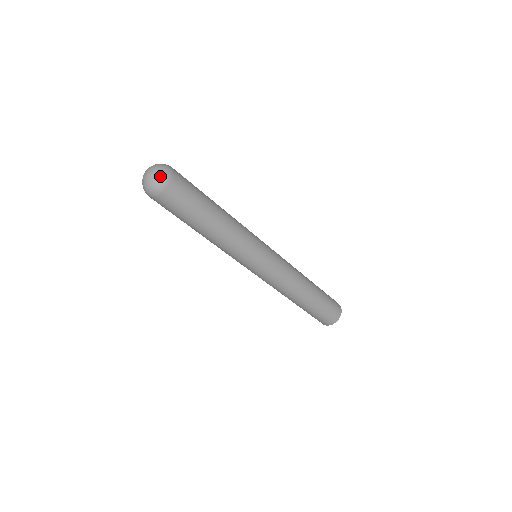
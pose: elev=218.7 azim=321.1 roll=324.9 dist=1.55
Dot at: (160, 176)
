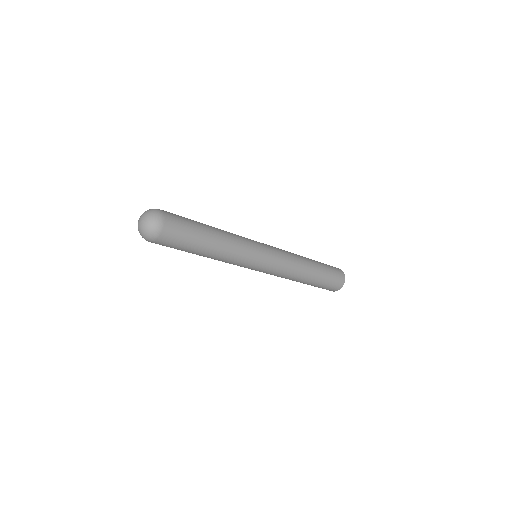
Dot at: (146, 235)
